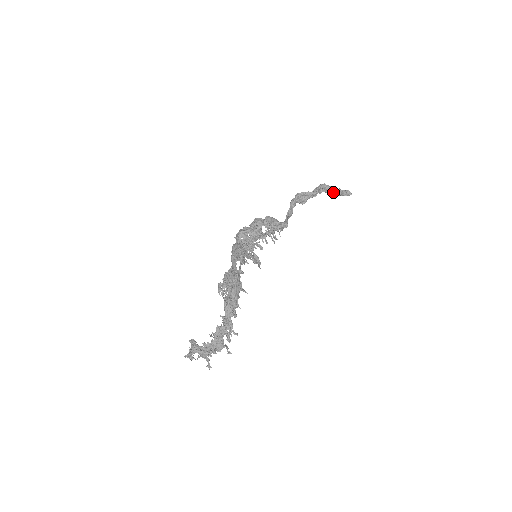
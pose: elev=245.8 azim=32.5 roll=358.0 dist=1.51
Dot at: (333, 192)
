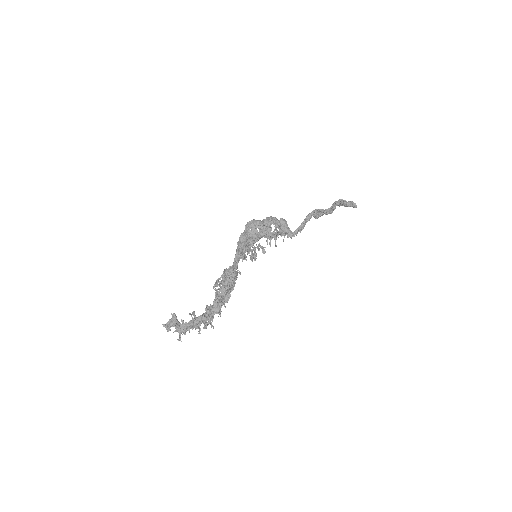
Dot at: (344, 205)
